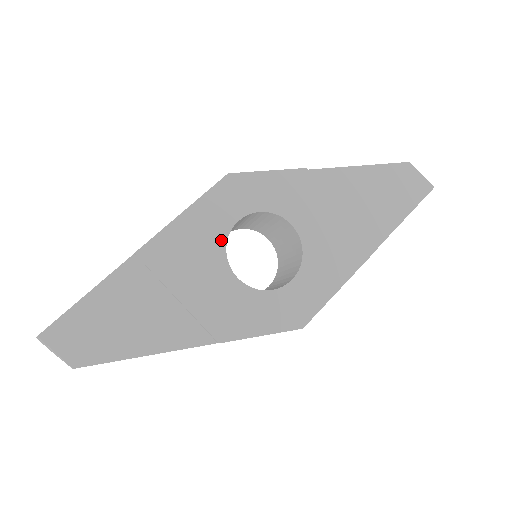
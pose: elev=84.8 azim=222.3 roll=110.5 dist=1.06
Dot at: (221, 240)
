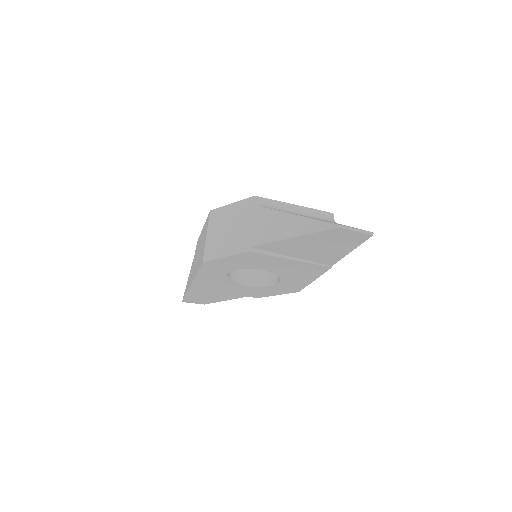
Dot at: (226, 279)
